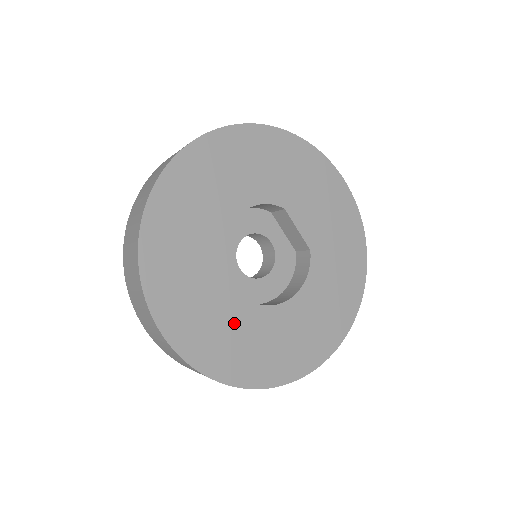
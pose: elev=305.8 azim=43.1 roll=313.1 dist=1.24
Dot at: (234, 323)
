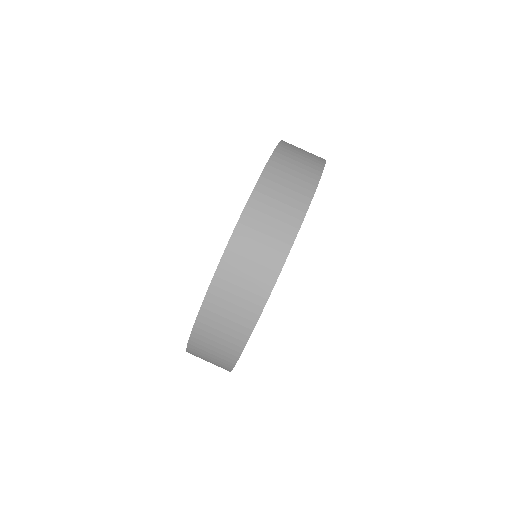
Dot at: occluded
